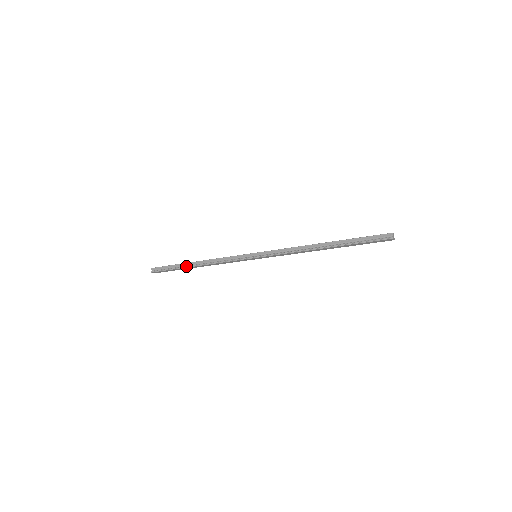
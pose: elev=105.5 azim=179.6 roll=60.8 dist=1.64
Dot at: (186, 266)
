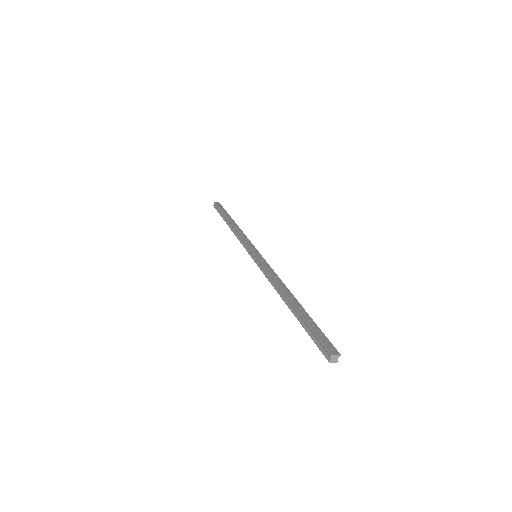
Dot at: (225, 221)
